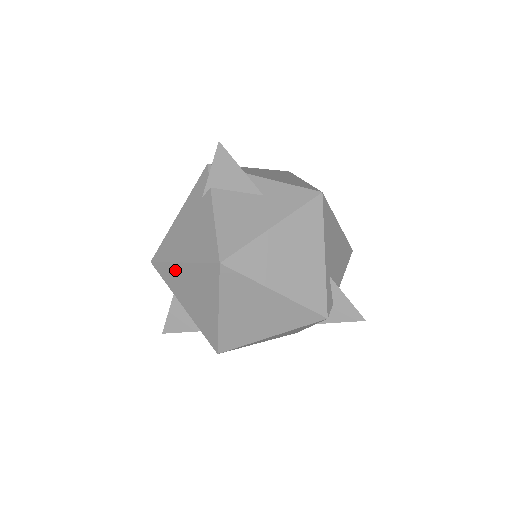
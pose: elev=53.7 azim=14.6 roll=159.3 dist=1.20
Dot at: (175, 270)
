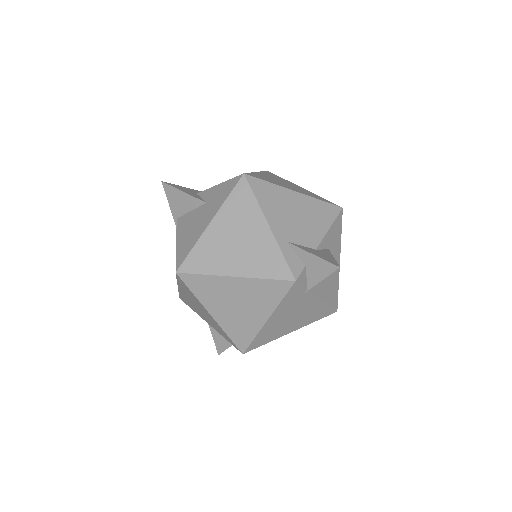
Dot at: (183, 296)
